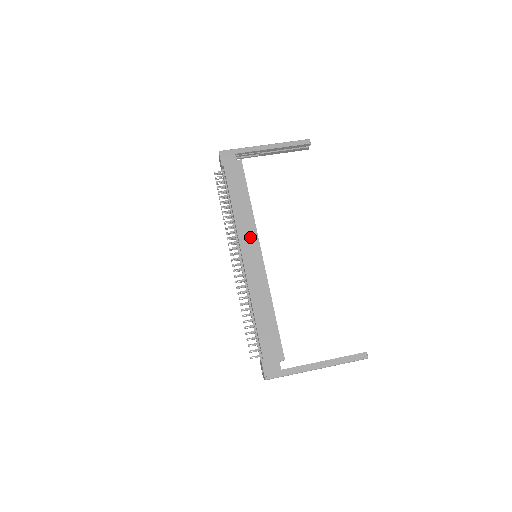
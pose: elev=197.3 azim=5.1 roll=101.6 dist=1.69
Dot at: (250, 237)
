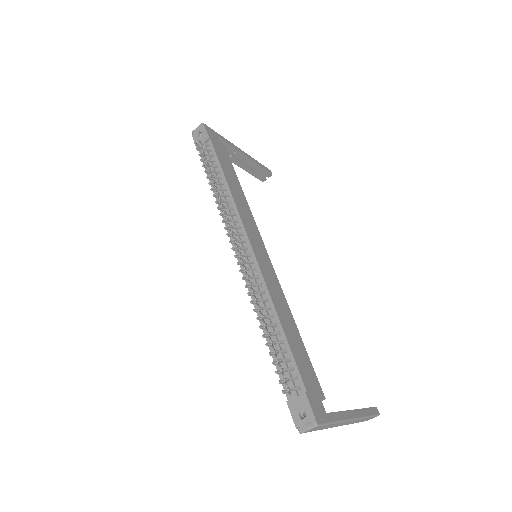
Dot at: (253, 228)
